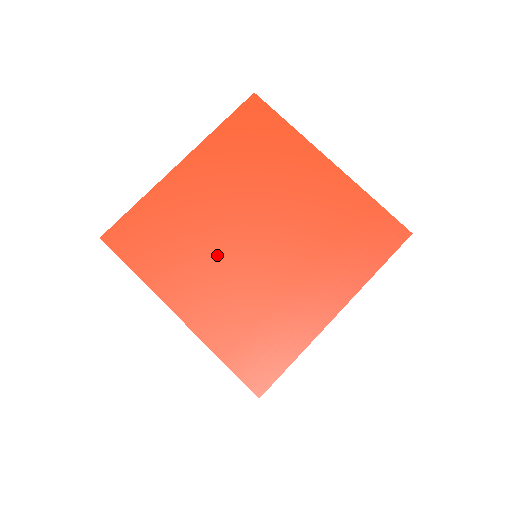
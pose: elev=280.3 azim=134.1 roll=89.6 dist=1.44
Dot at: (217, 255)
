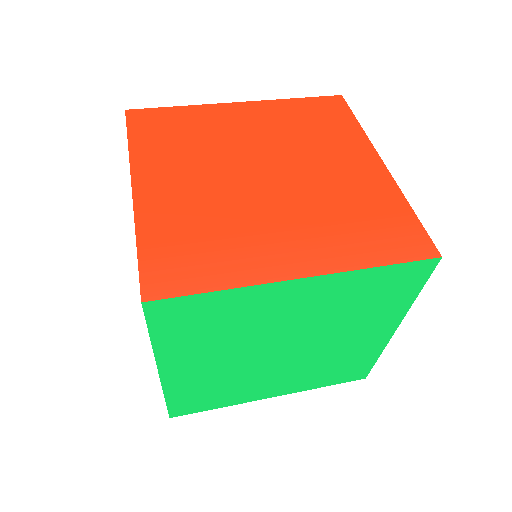
Dot at: (214, 168)
